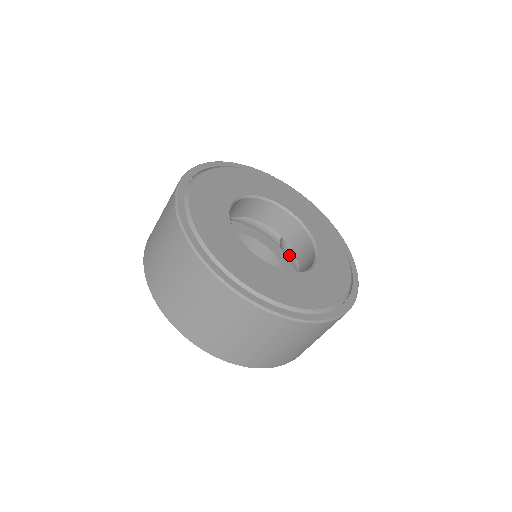
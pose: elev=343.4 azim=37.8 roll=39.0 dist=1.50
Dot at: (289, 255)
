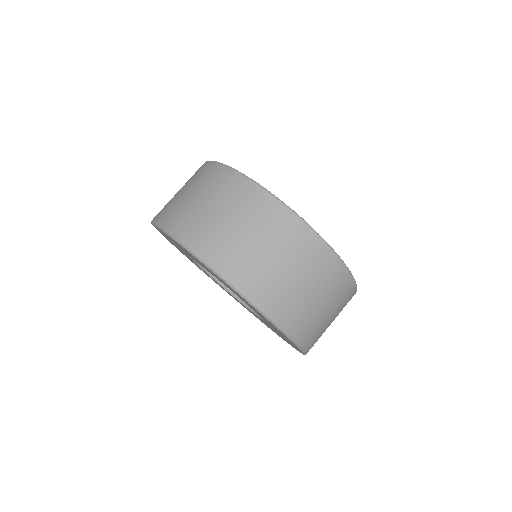
Dot at: occluded
